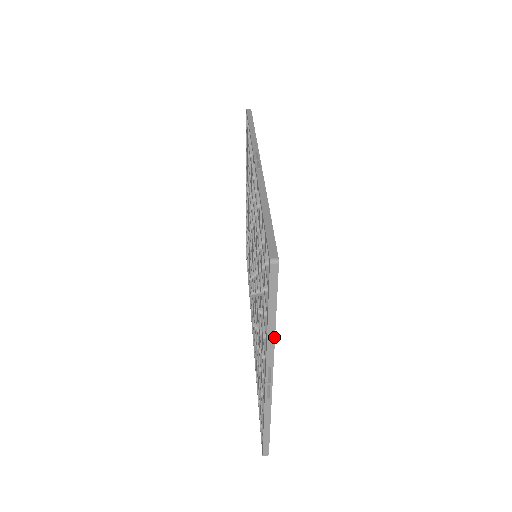
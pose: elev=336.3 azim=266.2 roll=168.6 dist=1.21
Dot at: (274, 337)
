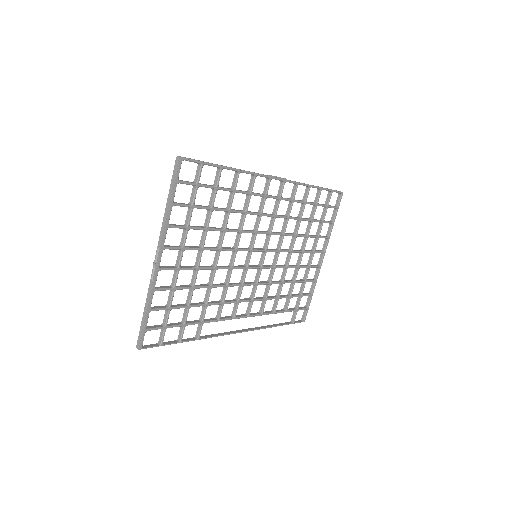
Dot at: (166, 221)
